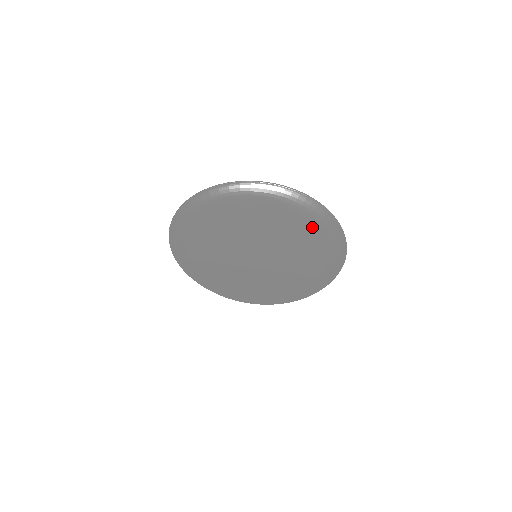
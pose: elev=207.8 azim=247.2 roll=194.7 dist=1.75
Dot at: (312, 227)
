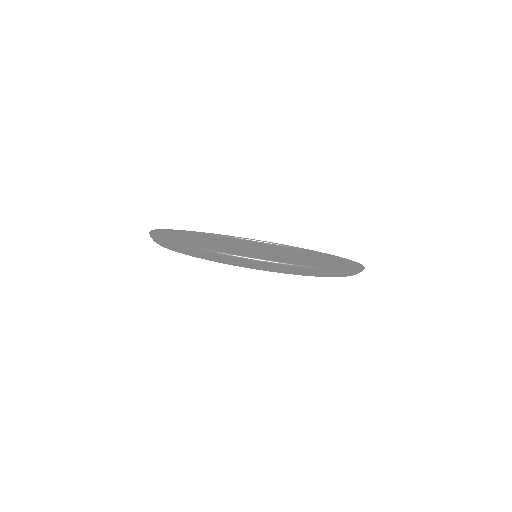
Dot at: (256, 269)
